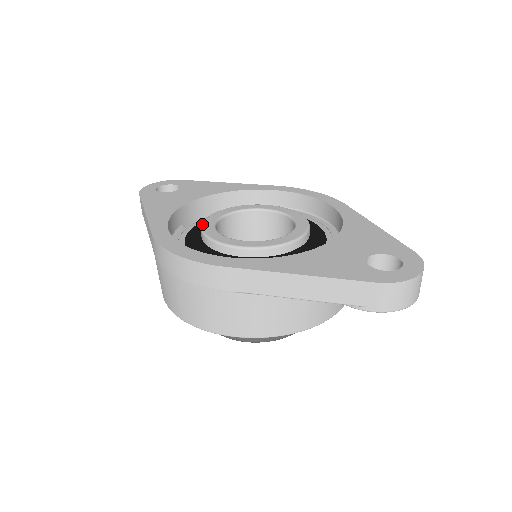
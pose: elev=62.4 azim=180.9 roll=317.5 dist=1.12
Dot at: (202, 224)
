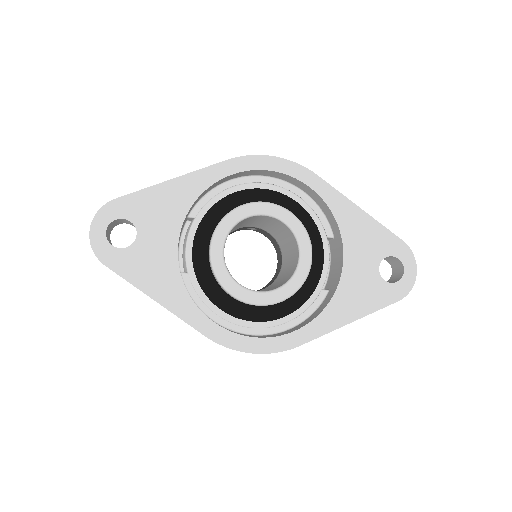
Dot at: (221, 283)
